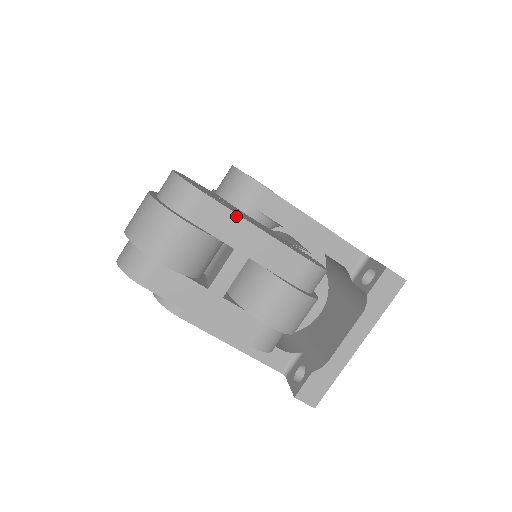
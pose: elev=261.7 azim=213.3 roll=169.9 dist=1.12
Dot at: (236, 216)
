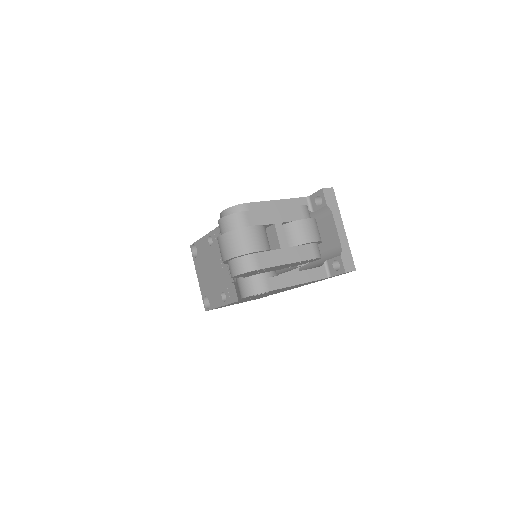
Dot at: (263, 210)
